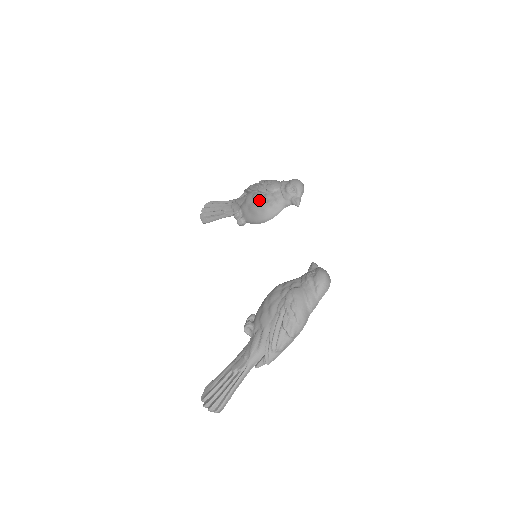
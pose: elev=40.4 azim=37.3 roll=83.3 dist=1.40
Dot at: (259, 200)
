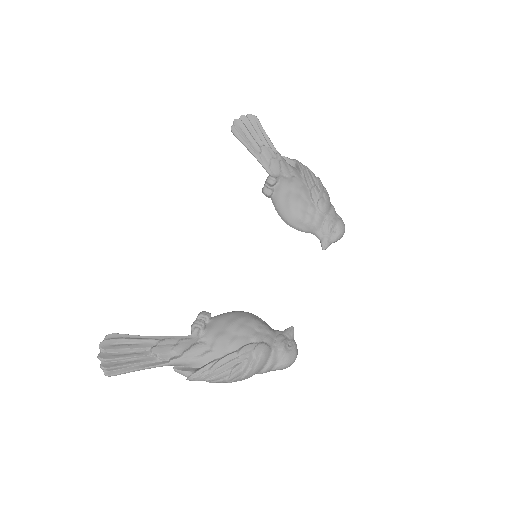
Dot at: (304, 202)
